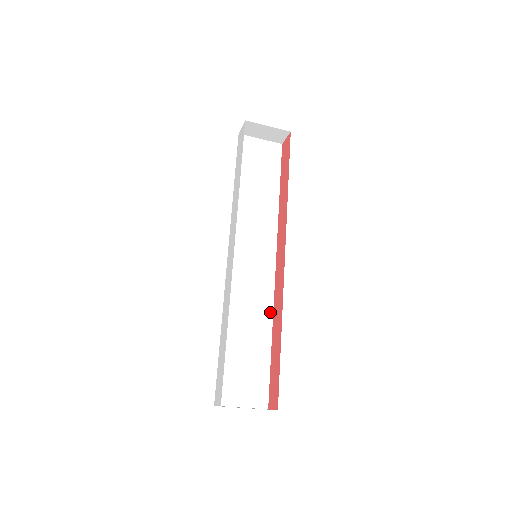
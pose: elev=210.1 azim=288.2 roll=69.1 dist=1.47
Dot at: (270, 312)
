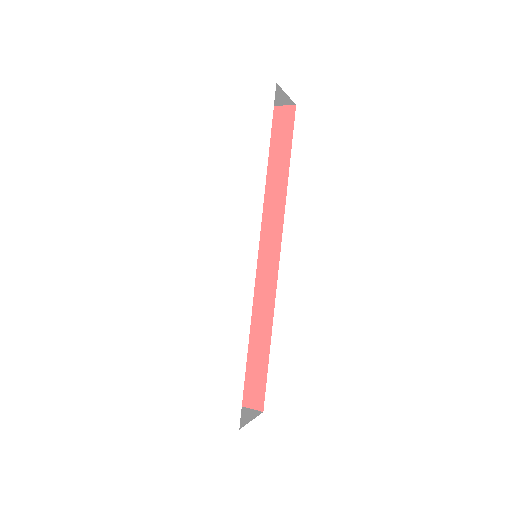
Dot at: occluded
